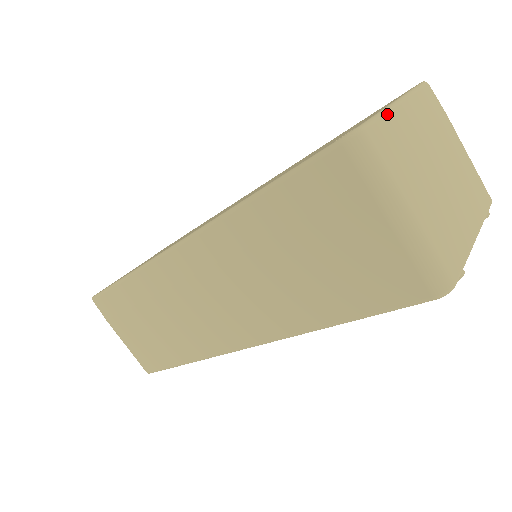
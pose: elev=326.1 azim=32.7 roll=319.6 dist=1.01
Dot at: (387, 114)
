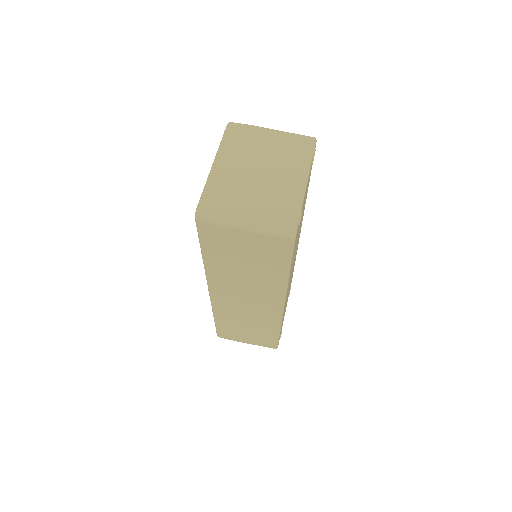
Dot at: (208, 182)
